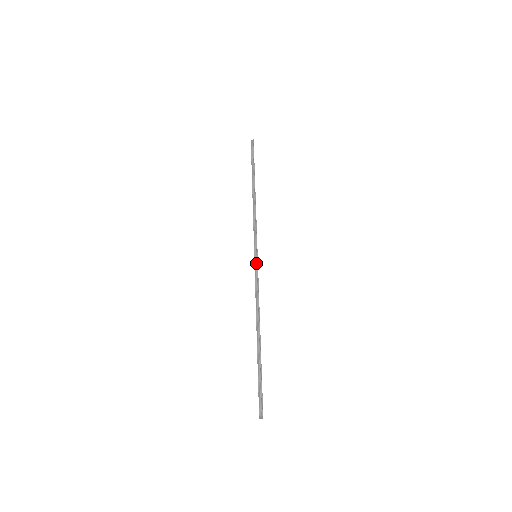
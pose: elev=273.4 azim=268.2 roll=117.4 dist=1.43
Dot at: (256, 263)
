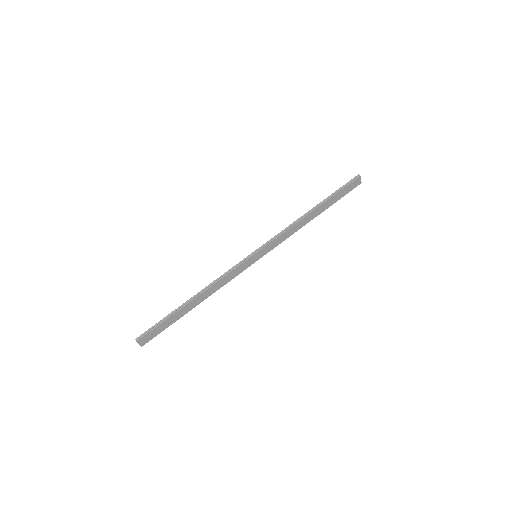
Dot at: (246, 259)
